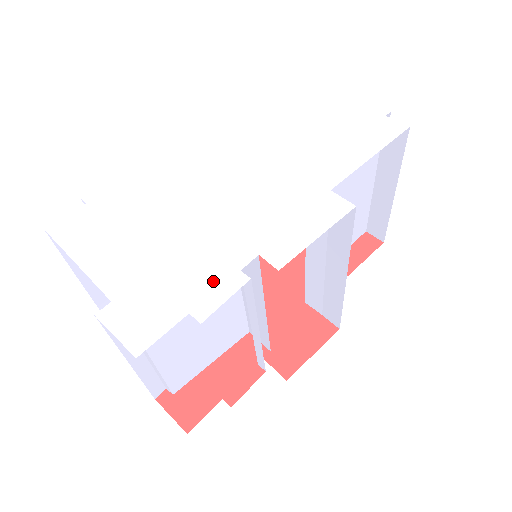
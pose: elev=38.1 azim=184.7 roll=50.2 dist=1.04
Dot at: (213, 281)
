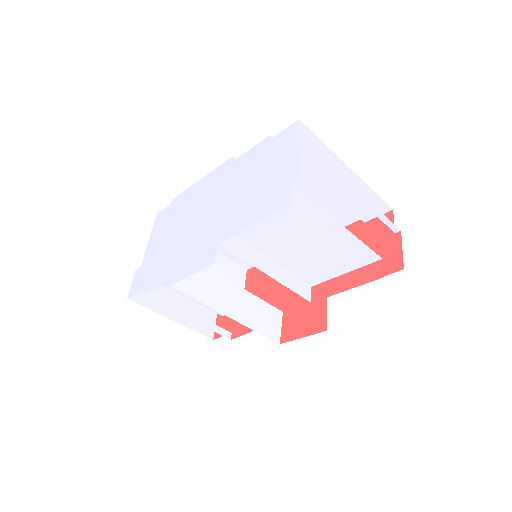
Dot at: (158, 277)
